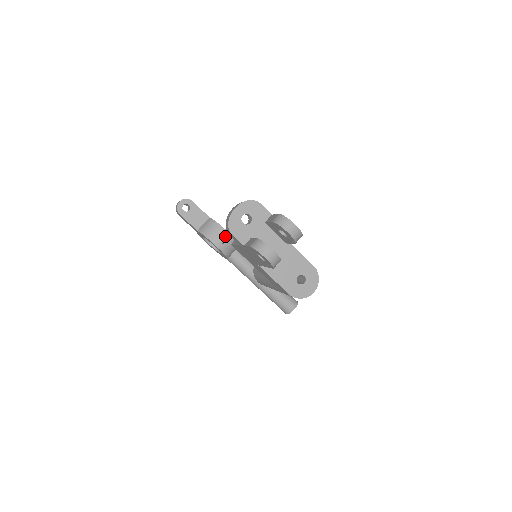
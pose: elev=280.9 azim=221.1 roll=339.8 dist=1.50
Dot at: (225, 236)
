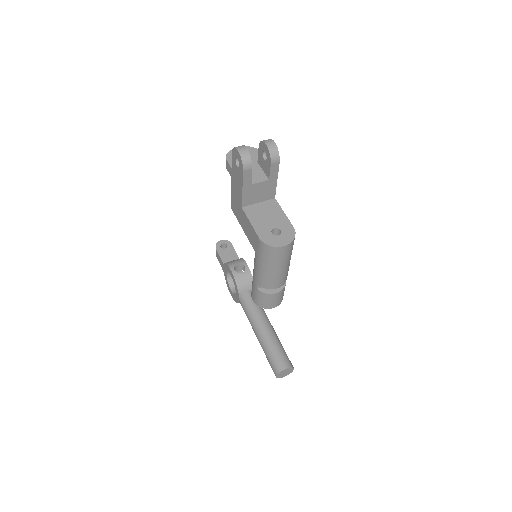
Dot at: occluded
